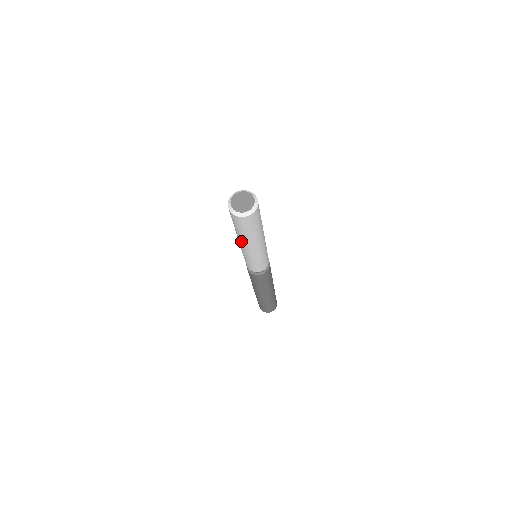
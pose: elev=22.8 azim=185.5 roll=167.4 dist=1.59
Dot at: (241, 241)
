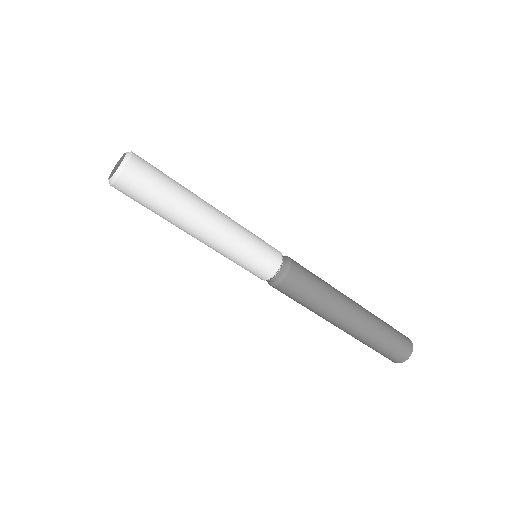
Dot at: (181, 229)
